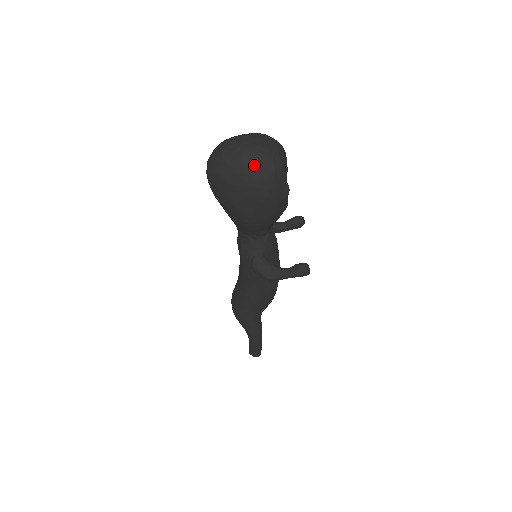
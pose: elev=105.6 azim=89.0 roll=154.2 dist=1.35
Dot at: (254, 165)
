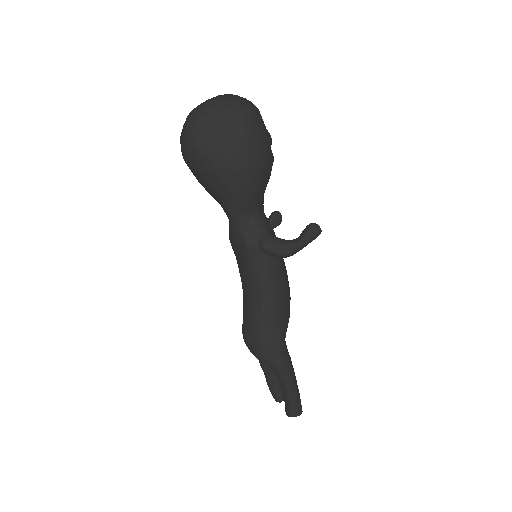
Dot at: (234, 106)
